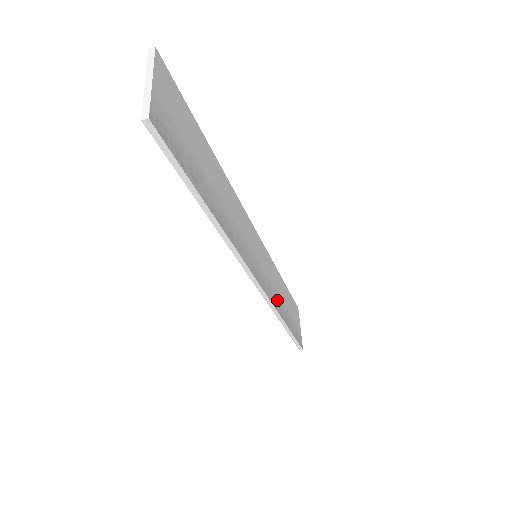
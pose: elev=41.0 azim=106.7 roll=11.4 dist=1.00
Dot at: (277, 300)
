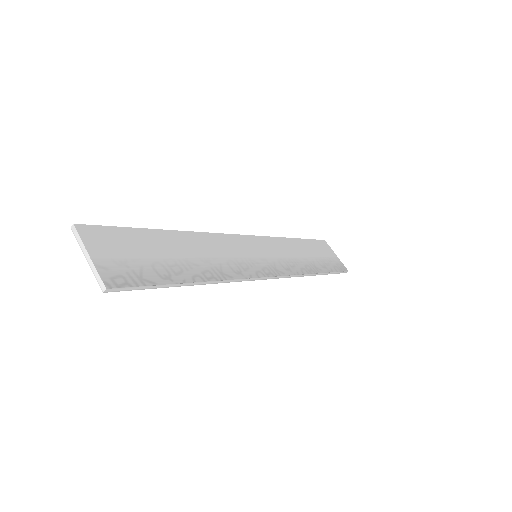
Dot at: (297, 265)
